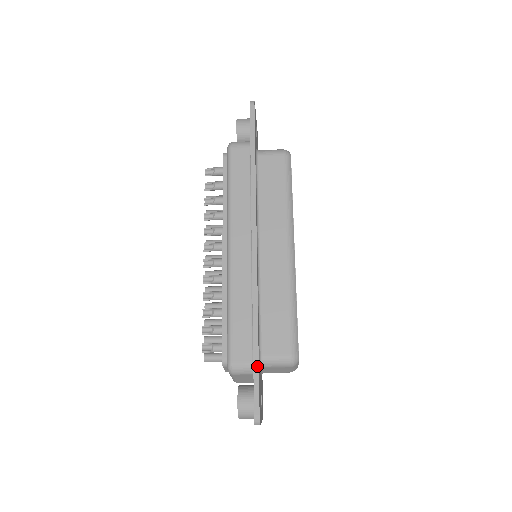
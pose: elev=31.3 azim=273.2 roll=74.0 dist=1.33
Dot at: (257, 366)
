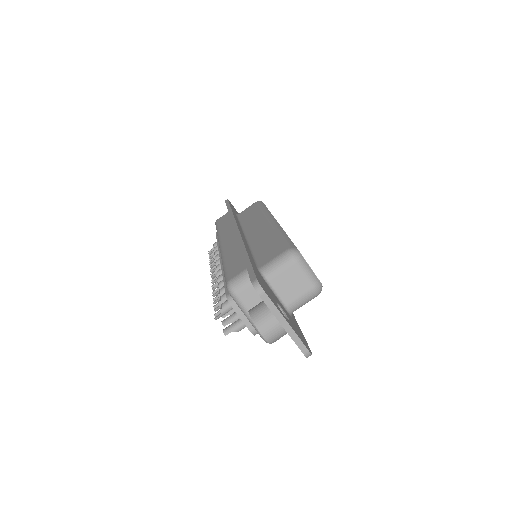
Dot at: (248, 261)
